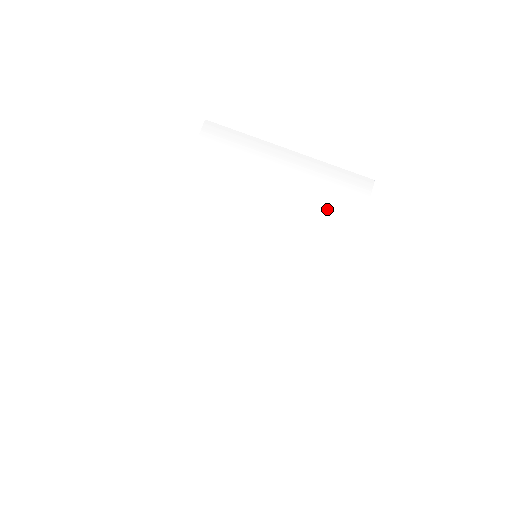
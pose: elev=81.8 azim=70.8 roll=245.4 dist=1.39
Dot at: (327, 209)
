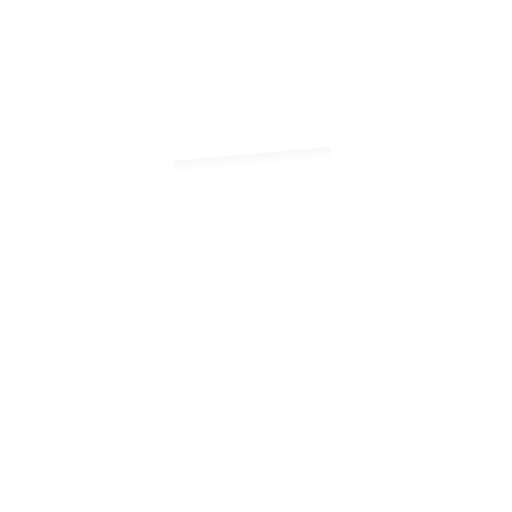
Dot at: (298, 192)
